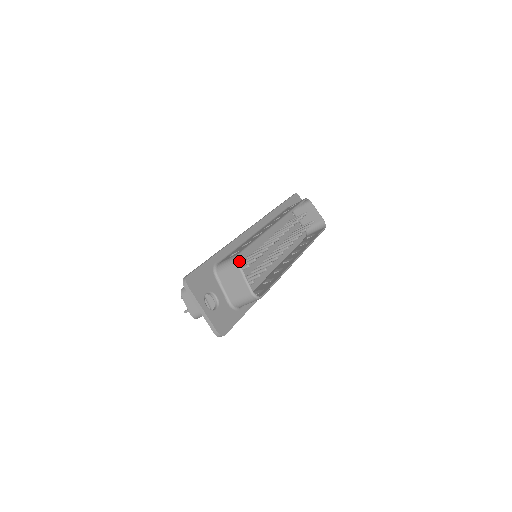
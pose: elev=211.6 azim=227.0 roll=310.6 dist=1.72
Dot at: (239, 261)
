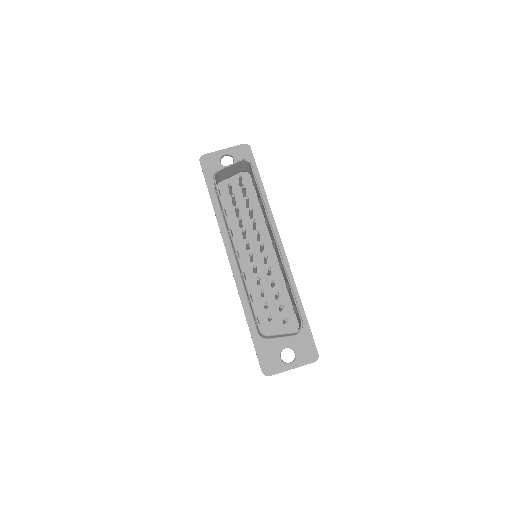
Dot at: (259, 298)
